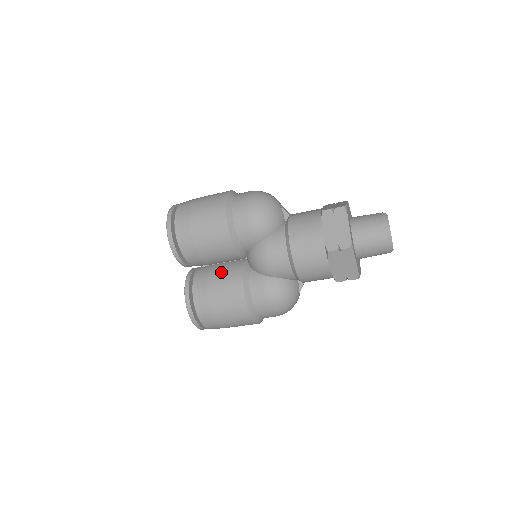
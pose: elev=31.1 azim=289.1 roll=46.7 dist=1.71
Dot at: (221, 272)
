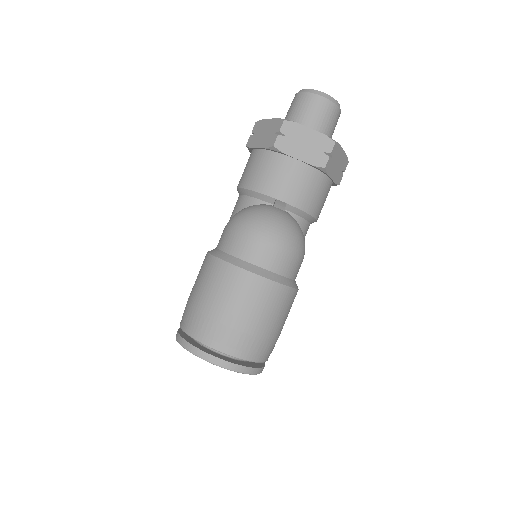
Dot at: occluded
